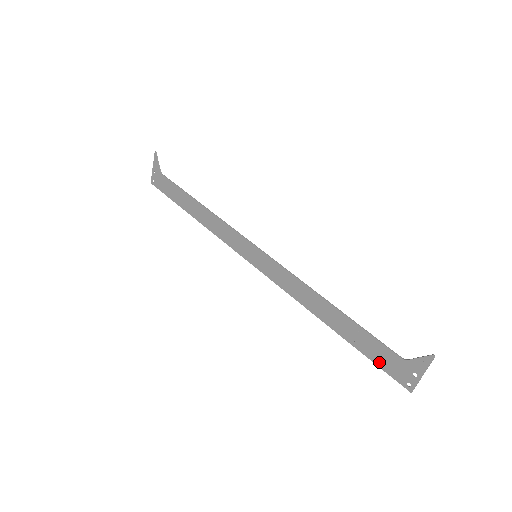
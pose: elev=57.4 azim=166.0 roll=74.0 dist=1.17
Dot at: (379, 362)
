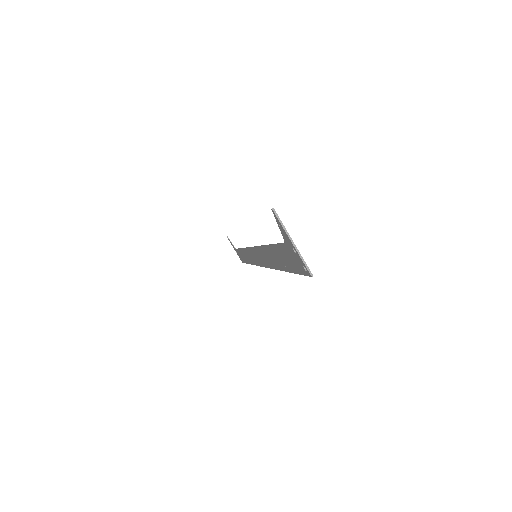
Dot at: (294, 268)
